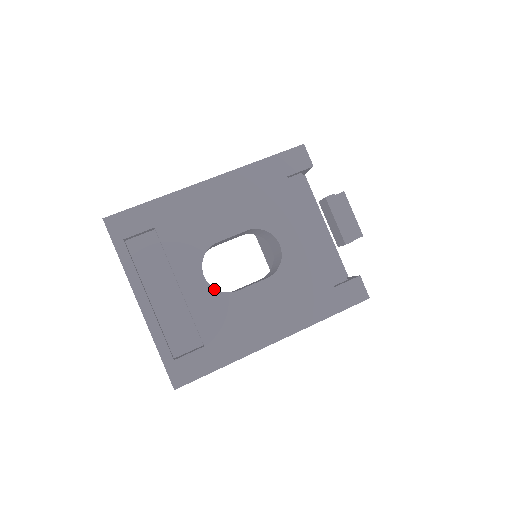
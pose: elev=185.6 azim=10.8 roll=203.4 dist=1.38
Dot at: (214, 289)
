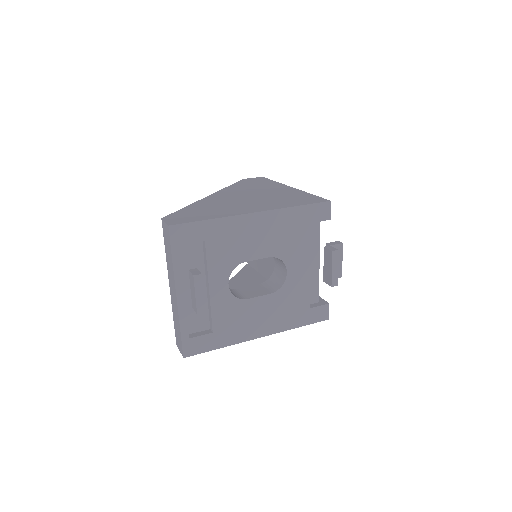
Dot at: (232, 295)
